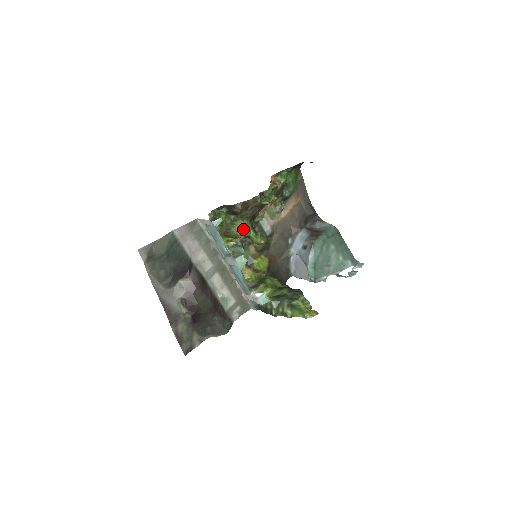
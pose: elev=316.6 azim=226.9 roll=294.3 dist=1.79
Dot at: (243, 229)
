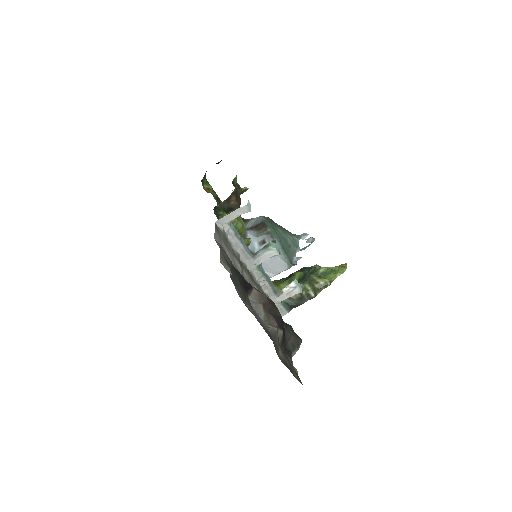
Dot at: (243, 224)
